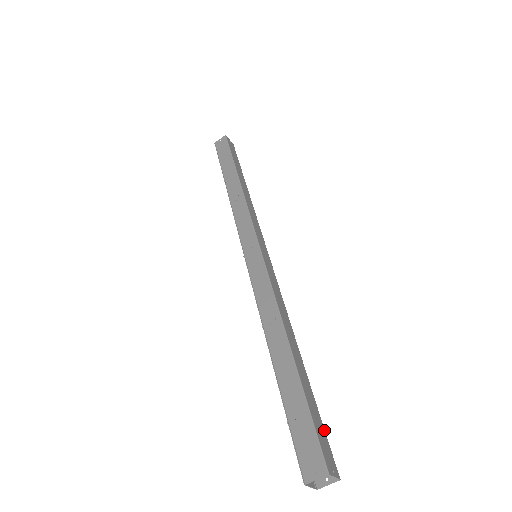
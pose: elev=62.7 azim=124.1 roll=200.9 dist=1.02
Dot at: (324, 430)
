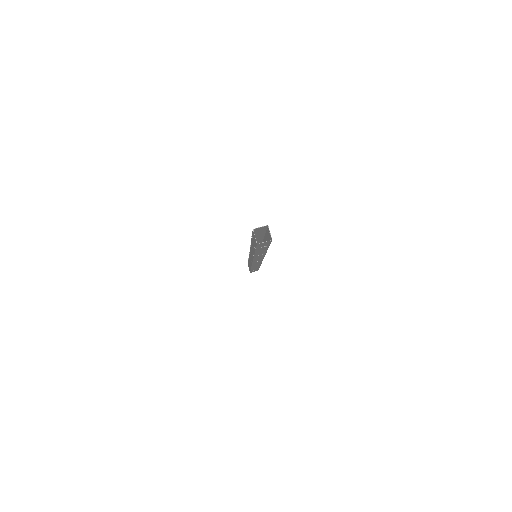
Dot at: (270, 243)
